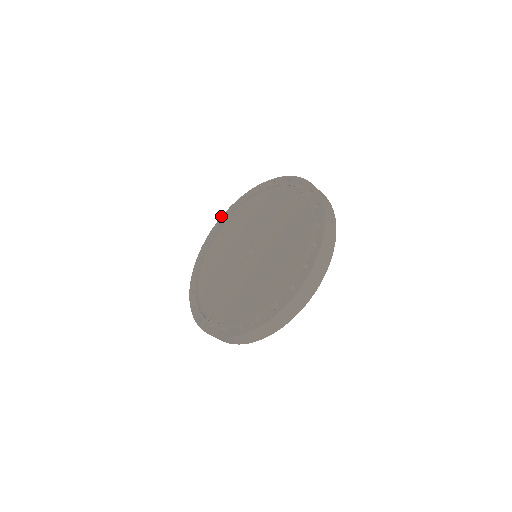
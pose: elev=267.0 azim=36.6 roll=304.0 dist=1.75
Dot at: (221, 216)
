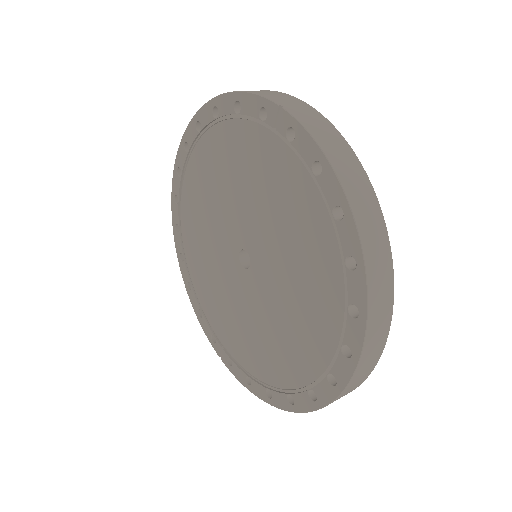
Dot at: occluded
